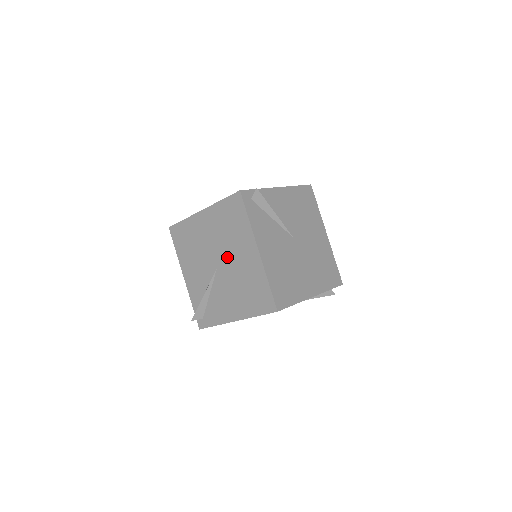
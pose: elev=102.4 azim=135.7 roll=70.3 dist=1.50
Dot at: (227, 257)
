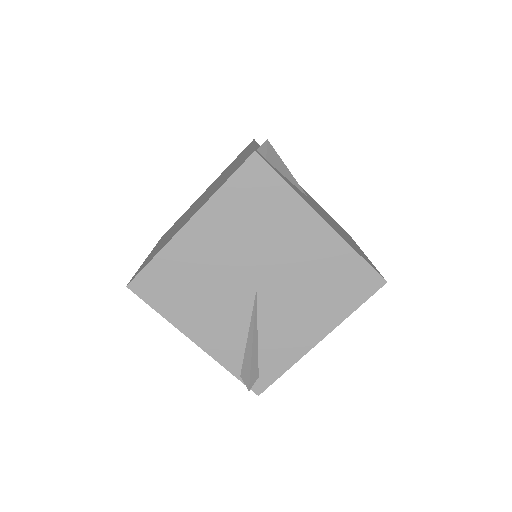
Dot at: (270, 262)
